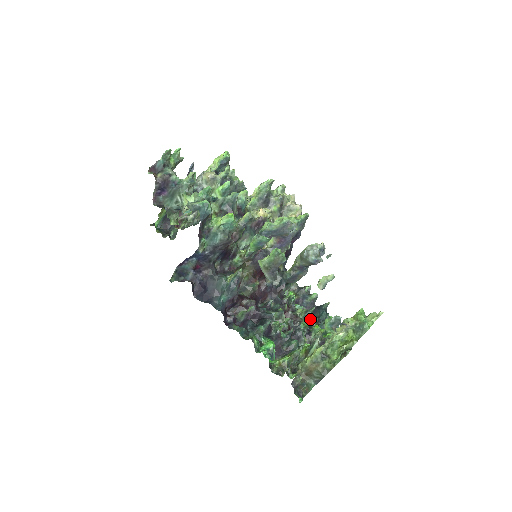
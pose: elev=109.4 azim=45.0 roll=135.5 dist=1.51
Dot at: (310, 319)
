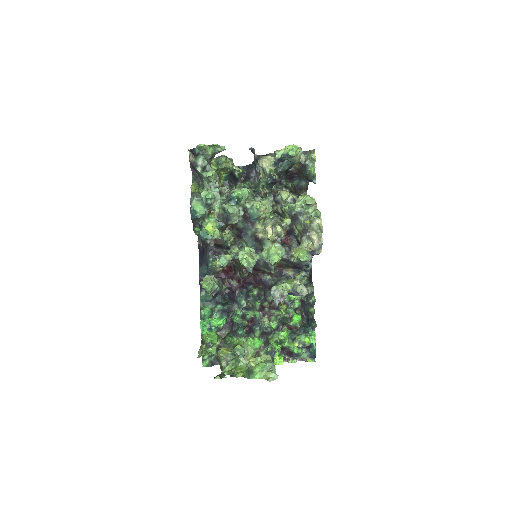
Dot at: (285, 324)
